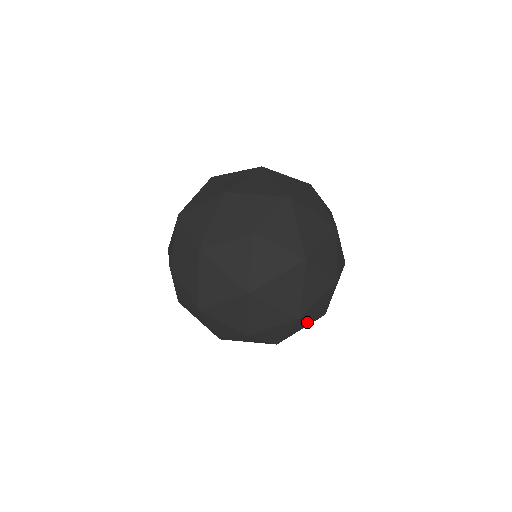
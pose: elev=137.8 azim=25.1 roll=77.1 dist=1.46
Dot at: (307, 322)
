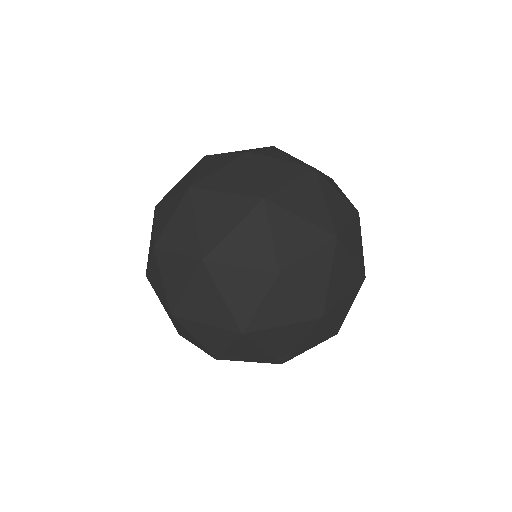
Dot at: occluded
